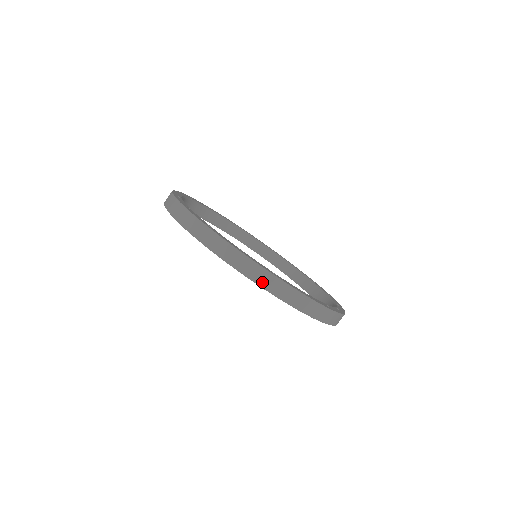
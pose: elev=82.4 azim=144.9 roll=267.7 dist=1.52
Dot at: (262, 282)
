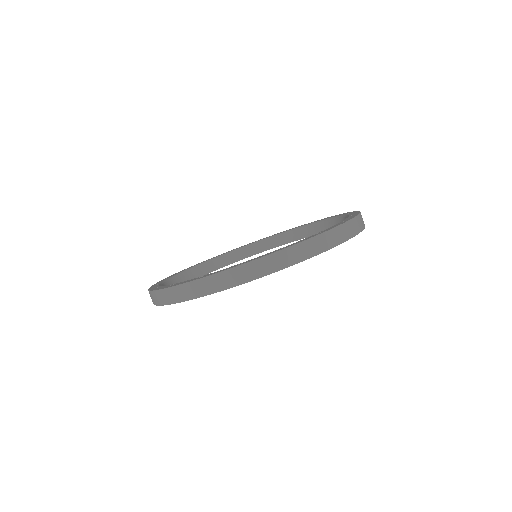
Dot at: (193, 294)
